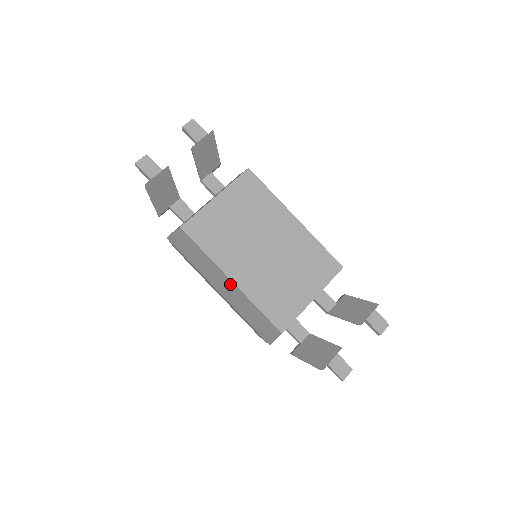
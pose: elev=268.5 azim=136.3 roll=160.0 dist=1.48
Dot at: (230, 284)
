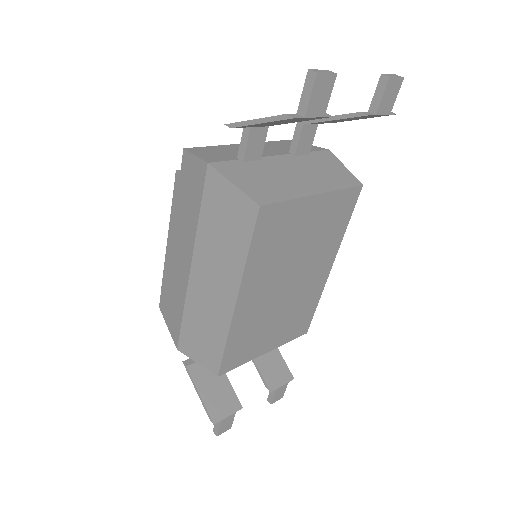
Dot at: (227, 298)
